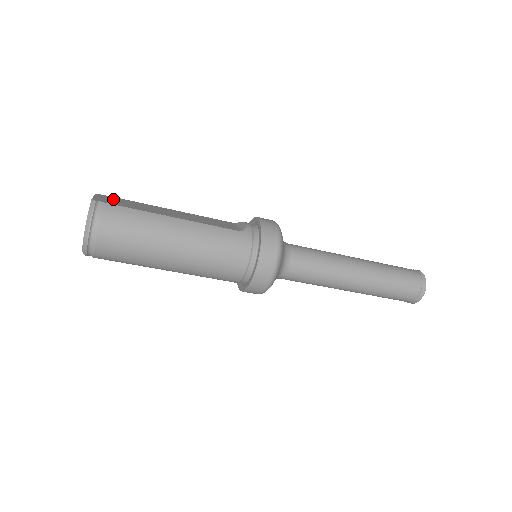
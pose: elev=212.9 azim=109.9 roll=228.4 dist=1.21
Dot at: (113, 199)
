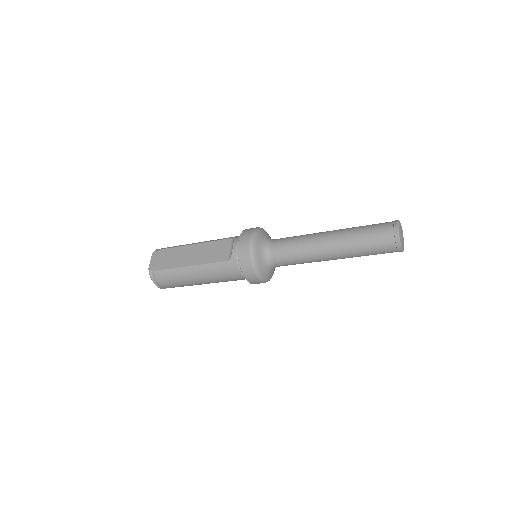
Dot at: (160, 256)
